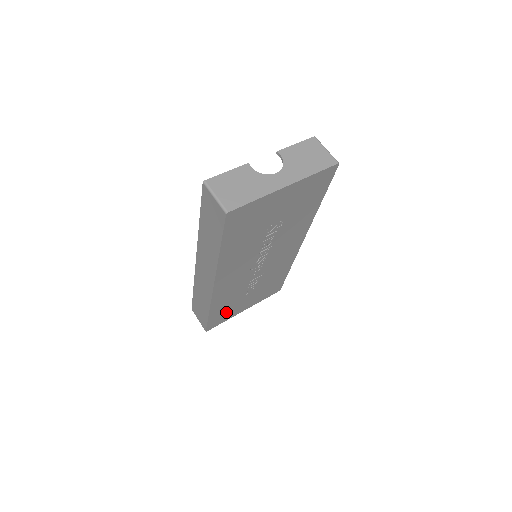
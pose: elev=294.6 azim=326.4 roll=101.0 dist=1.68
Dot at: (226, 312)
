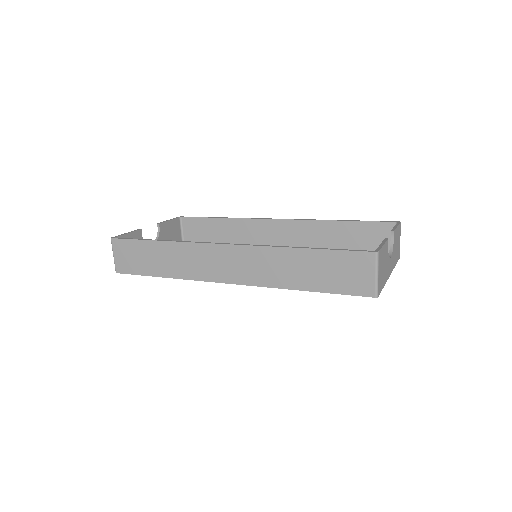
Dot at: occluded
